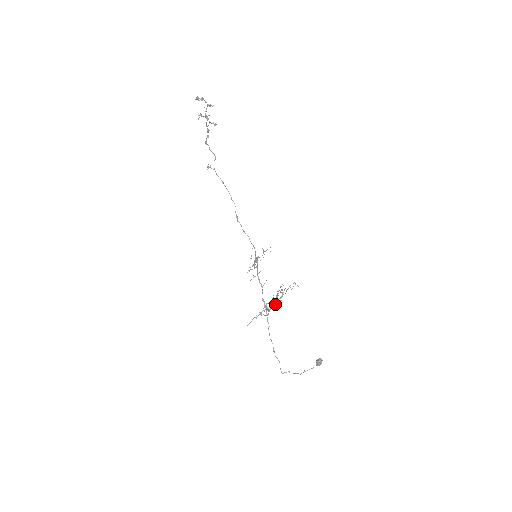
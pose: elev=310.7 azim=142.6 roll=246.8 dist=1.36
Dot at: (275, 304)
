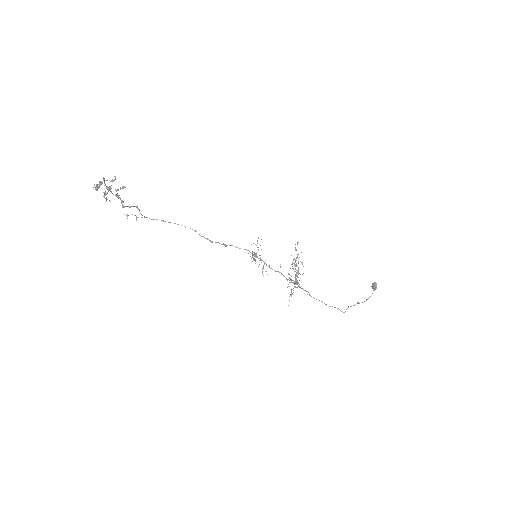
Dot at: occluded
